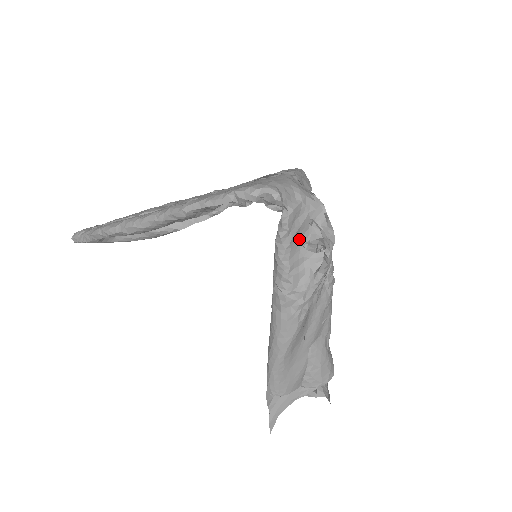
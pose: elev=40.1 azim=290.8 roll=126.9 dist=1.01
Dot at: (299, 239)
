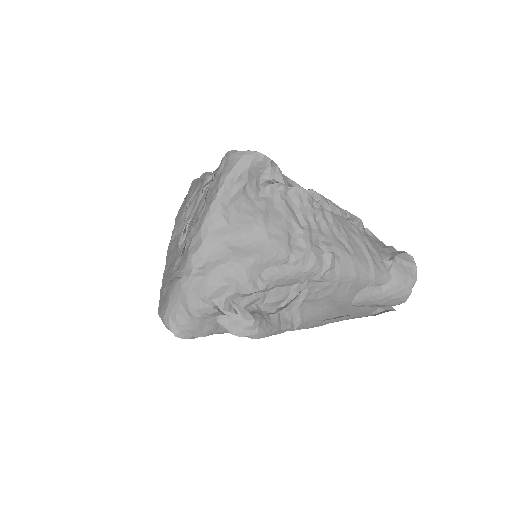
Dot at: occluded
